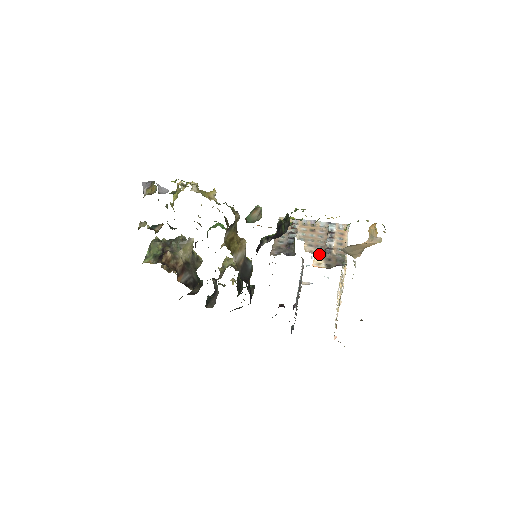
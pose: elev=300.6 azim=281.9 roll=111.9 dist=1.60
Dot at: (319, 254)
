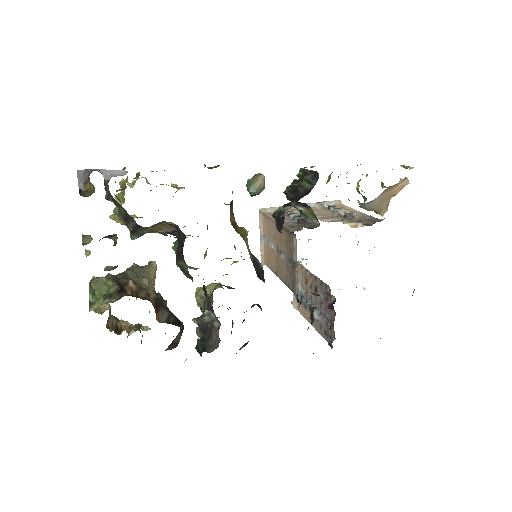
Dot at: (343, 220)
